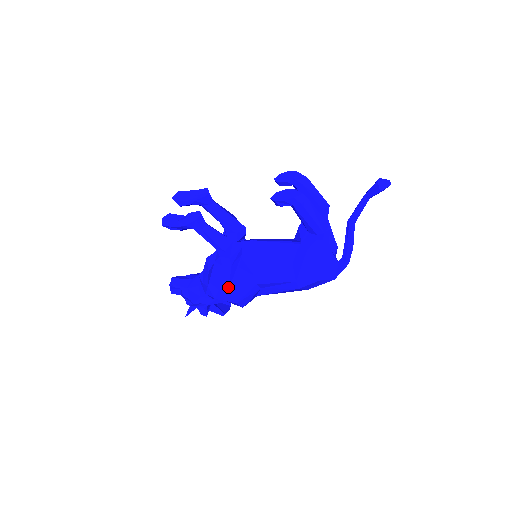
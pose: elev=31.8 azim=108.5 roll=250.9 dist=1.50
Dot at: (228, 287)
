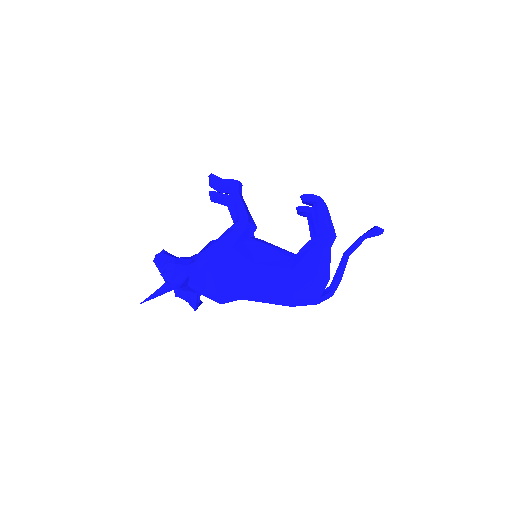
Dot at: (232, 246)
